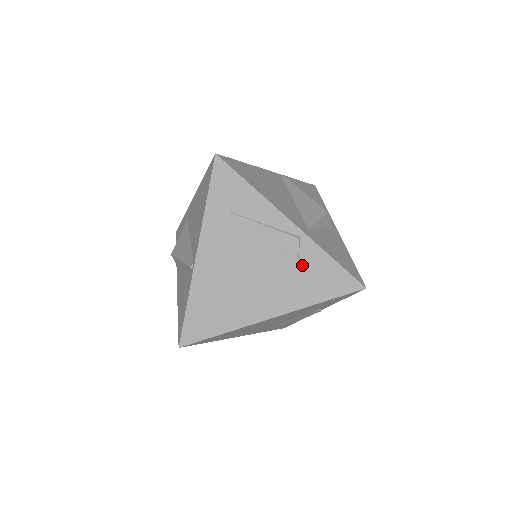
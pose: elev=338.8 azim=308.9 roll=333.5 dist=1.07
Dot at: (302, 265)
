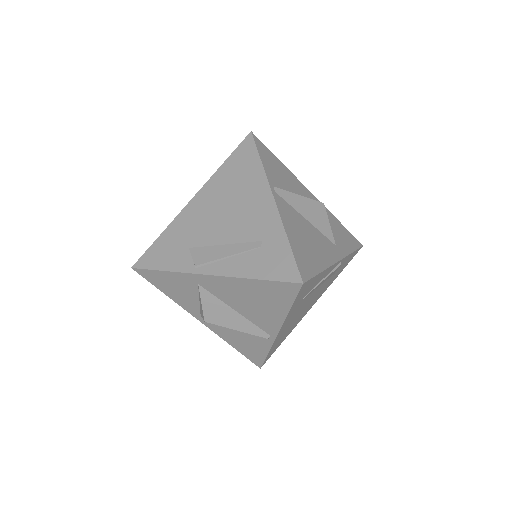
Dot at: (336, 272)
